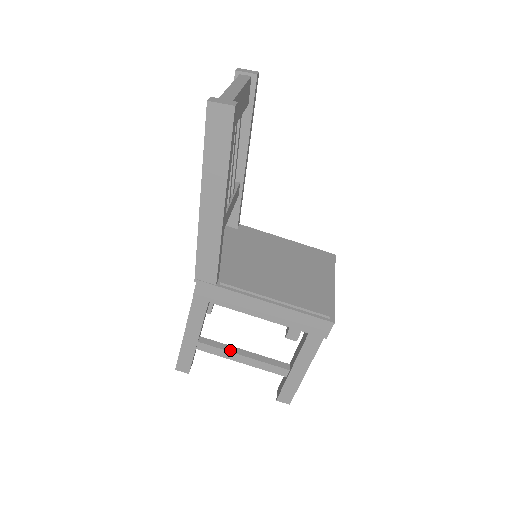
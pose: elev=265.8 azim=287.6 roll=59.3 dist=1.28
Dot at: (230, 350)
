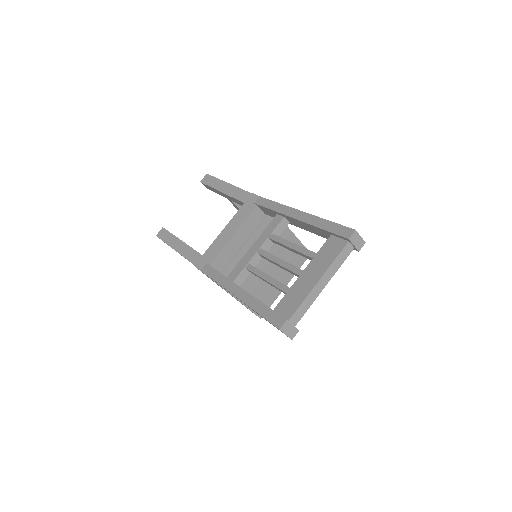
Dot at: occluded
